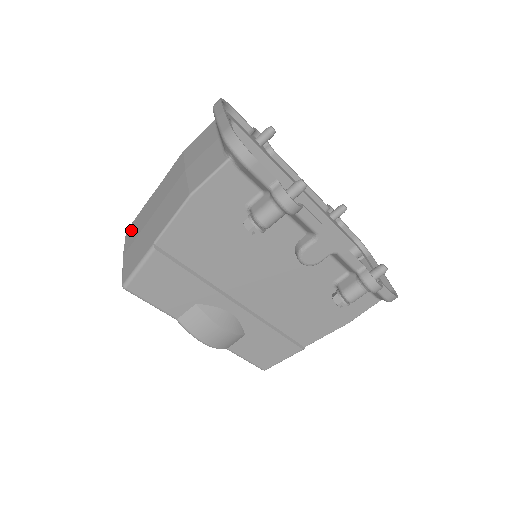
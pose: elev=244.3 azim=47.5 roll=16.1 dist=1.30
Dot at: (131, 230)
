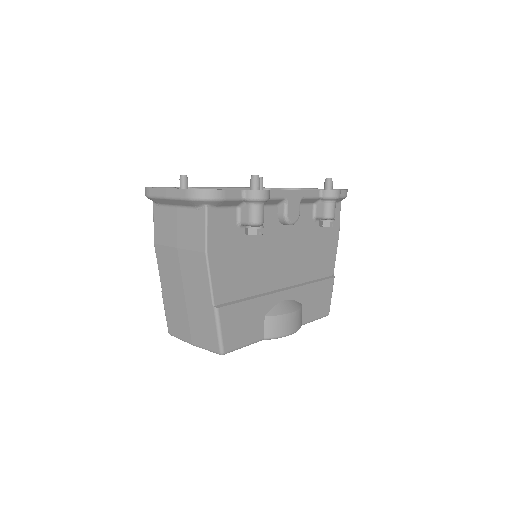
Dot at: (174, 327)
